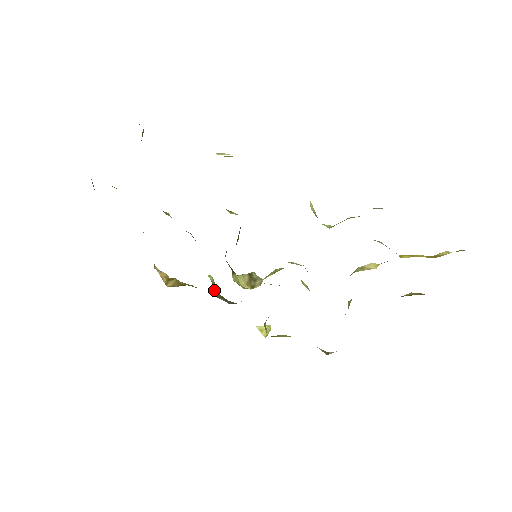
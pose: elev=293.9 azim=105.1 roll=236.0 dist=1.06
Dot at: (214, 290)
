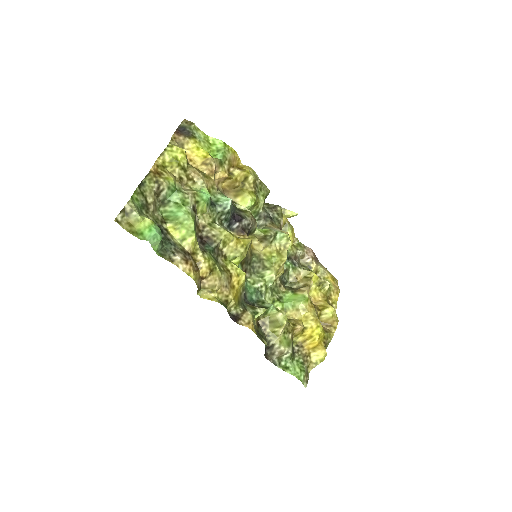
Dot at: occluded
